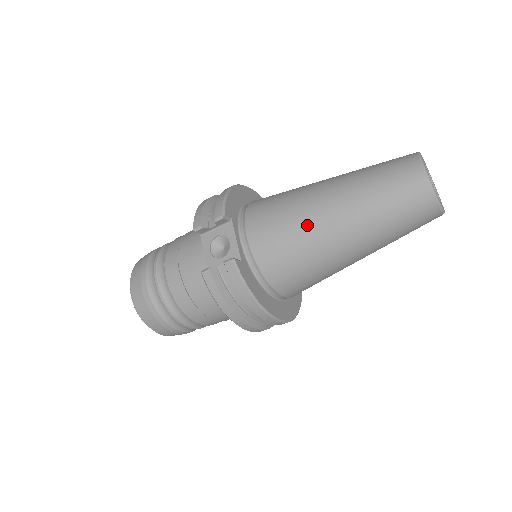
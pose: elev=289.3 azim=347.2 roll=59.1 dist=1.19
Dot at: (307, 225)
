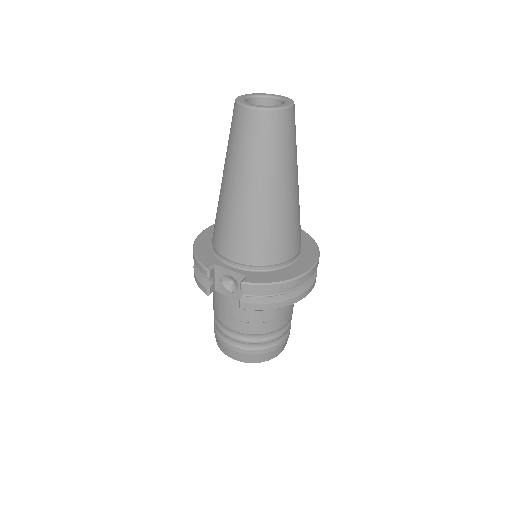
Dot at: (246, 215)
